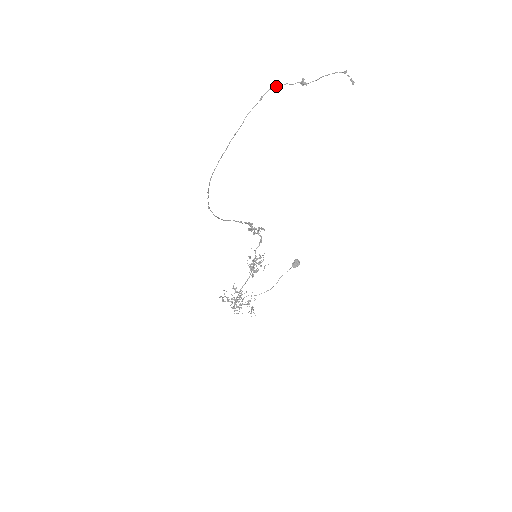
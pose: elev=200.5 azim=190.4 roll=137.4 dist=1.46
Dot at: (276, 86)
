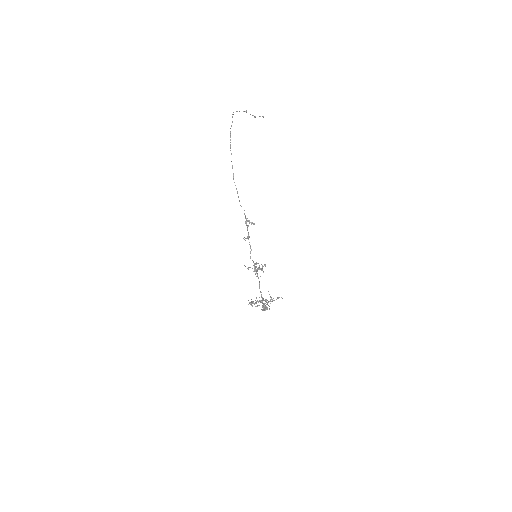
Dot at: occluded
